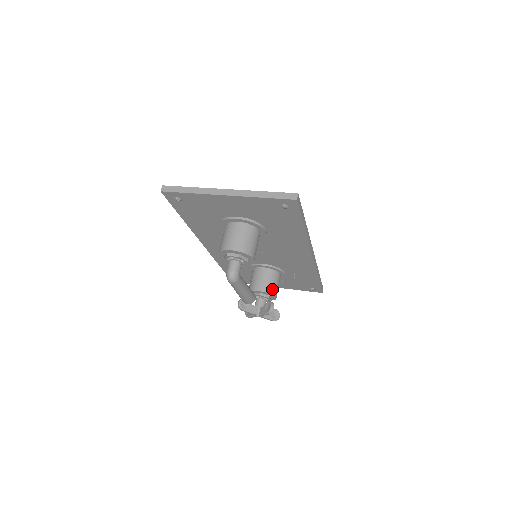
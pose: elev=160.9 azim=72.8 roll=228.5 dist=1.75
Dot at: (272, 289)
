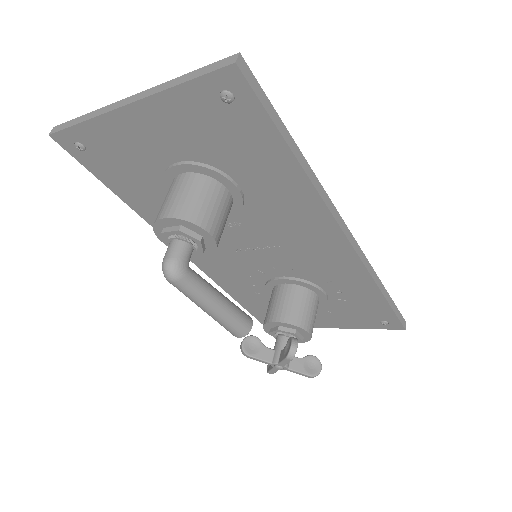
Dot at: (299, 318)
